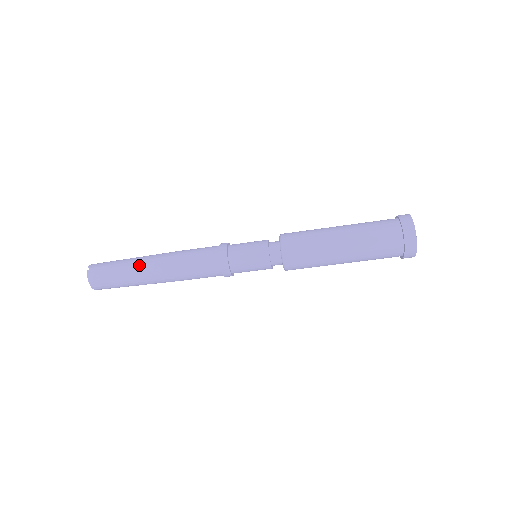
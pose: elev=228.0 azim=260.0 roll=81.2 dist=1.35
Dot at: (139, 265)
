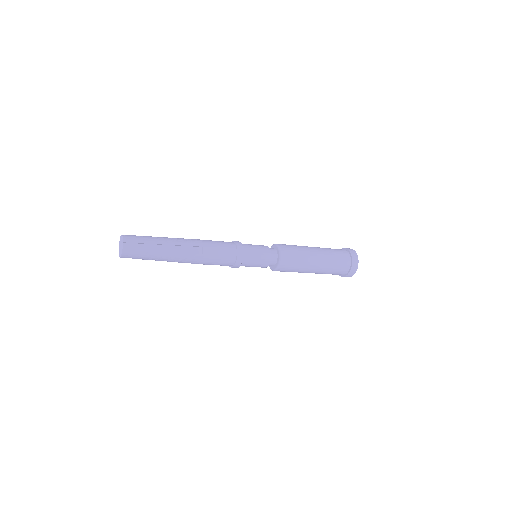
Dot at: (172, 251)
